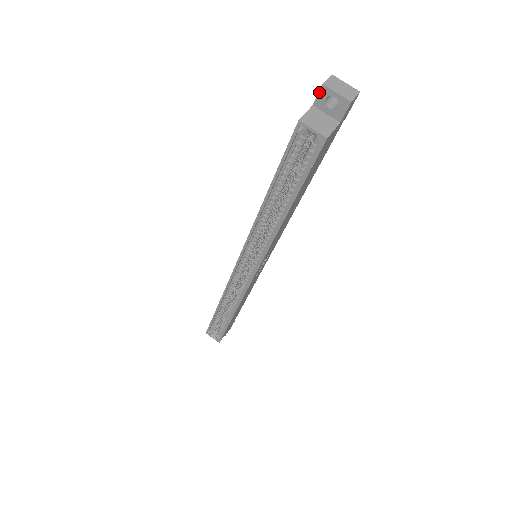
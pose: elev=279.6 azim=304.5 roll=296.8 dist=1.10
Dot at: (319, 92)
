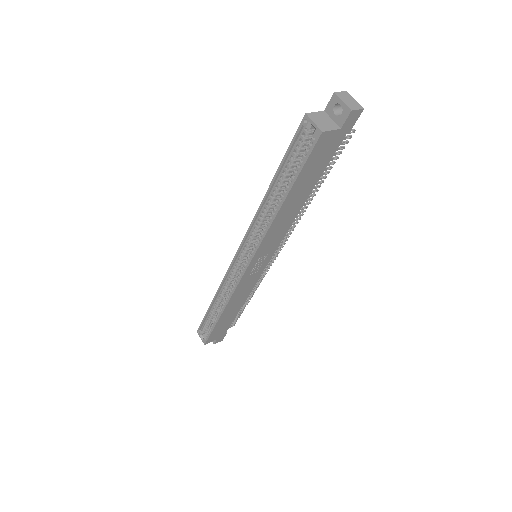
Dot at: (331, 99)
